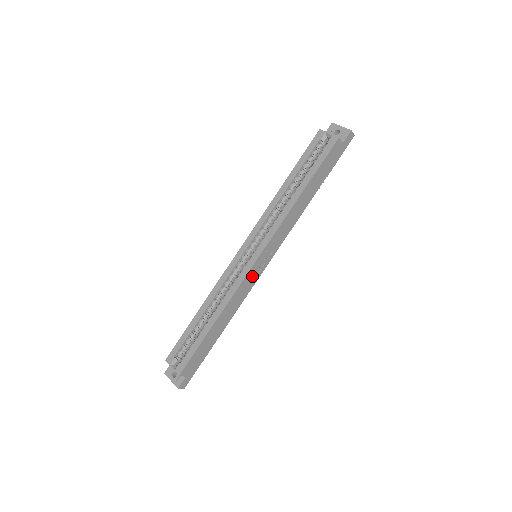
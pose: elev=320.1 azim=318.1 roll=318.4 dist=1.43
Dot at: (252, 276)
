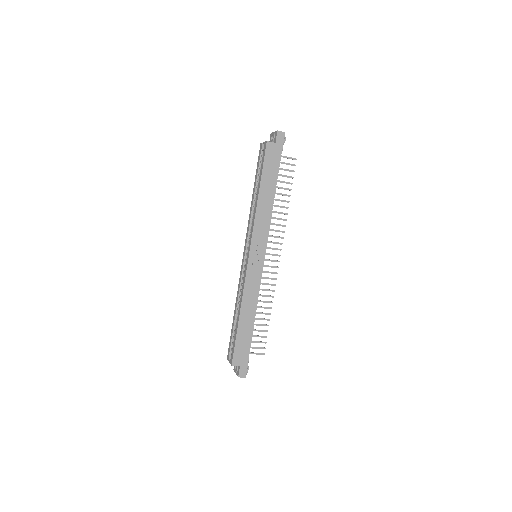
Dot at: (254, 271)
